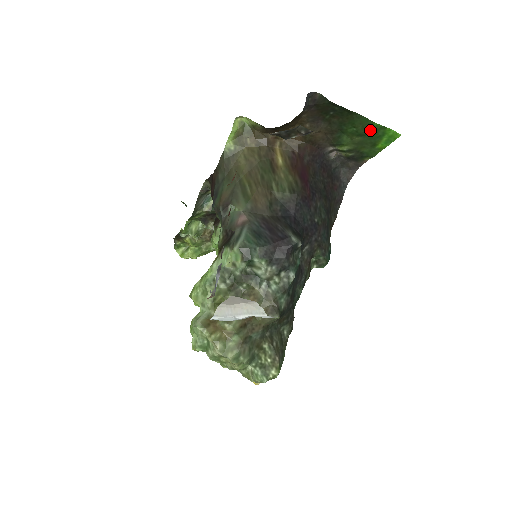
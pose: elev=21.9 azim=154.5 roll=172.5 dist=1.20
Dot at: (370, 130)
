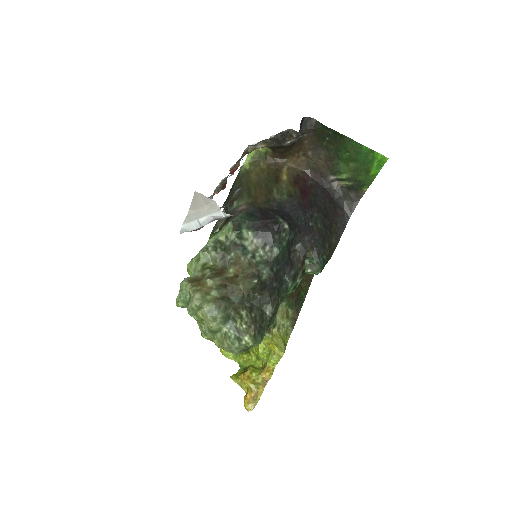
Dot at: (361, 154)
